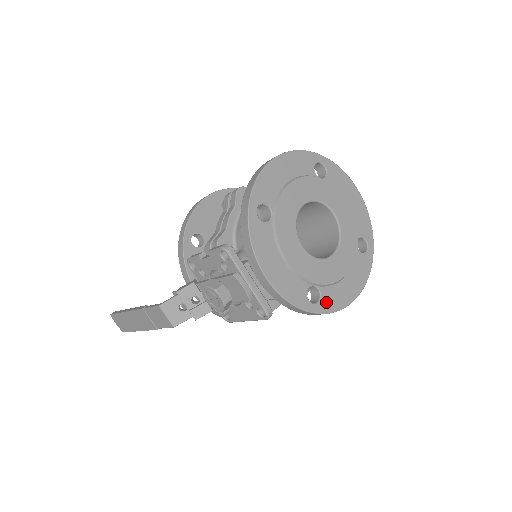
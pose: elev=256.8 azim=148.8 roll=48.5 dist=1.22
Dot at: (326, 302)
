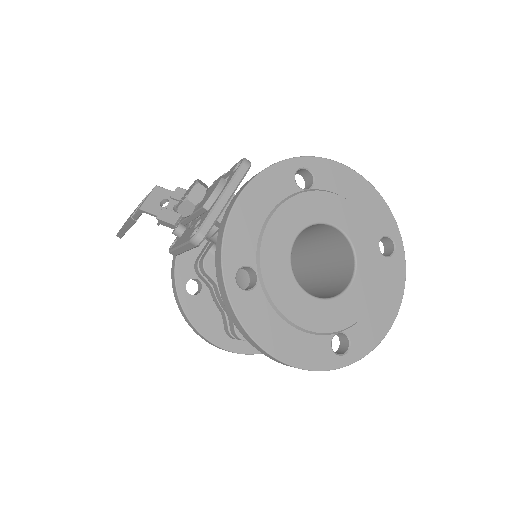
Dot at: (246, 302)
